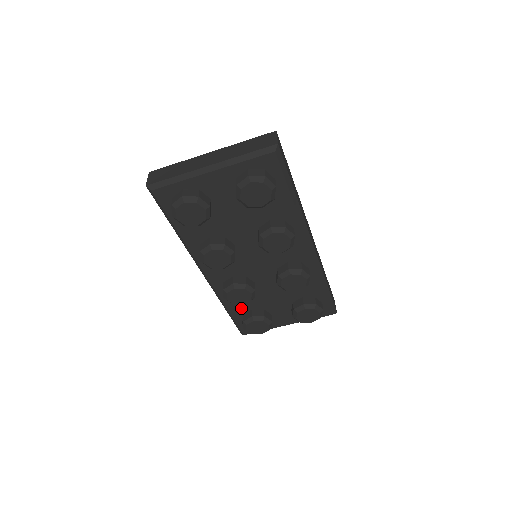
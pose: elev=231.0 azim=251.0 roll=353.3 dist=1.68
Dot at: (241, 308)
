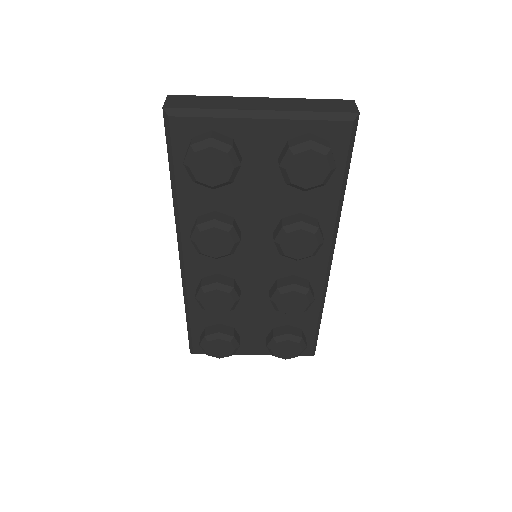
Dot at: (207, 318)
